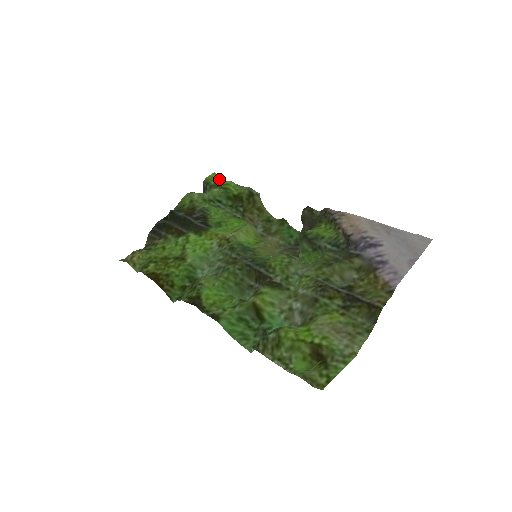
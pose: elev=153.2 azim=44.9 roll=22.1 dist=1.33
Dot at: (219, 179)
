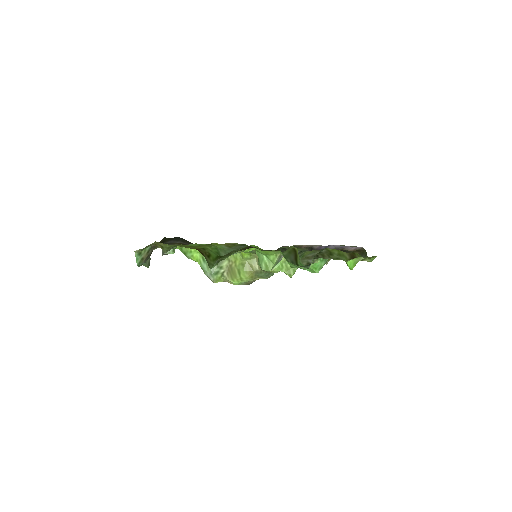
Dot at: occluded
